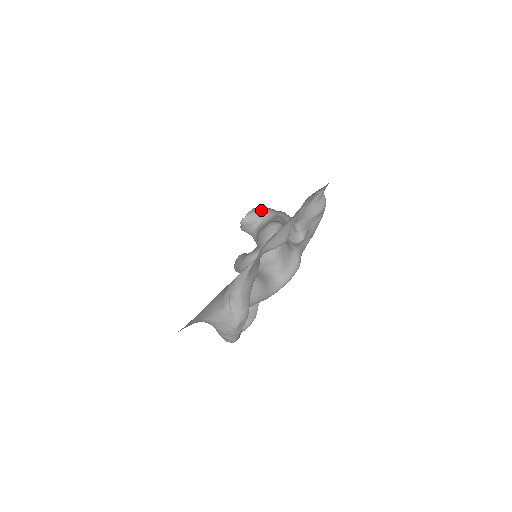
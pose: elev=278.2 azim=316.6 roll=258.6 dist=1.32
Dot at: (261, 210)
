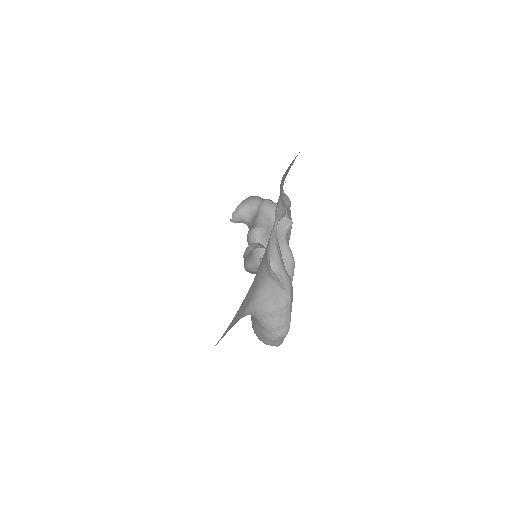
Dot at: (244, 207)
